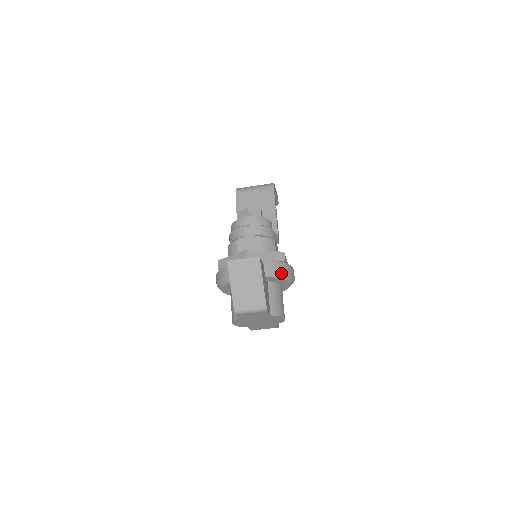
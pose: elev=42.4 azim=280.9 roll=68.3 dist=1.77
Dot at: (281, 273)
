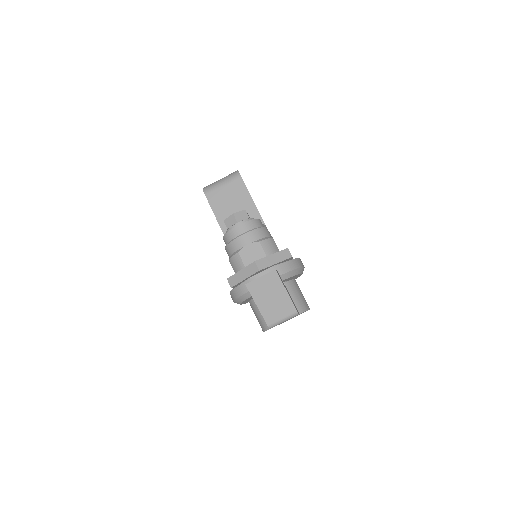
Dot at: (294, 271)
